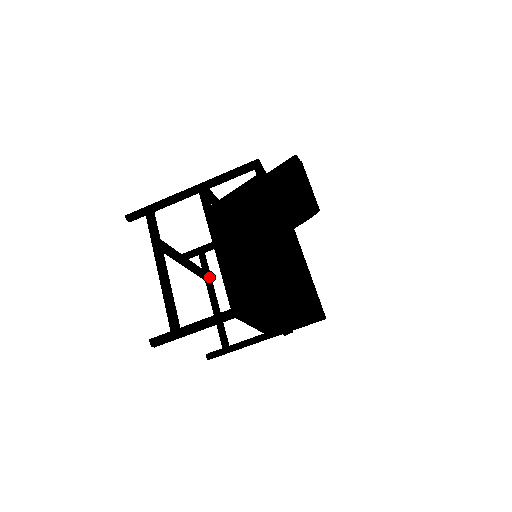
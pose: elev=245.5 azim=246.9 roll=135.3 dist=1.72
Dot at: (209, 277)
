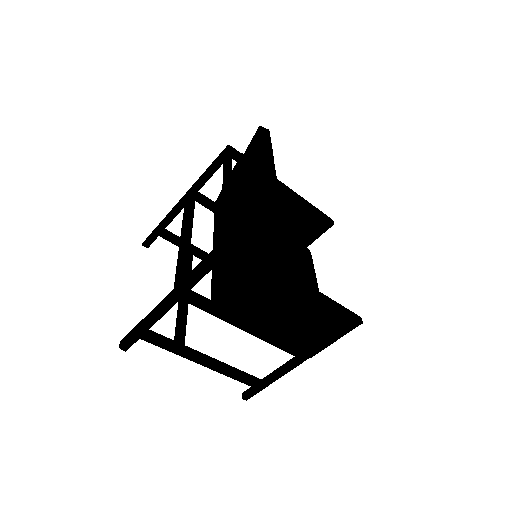
Dot at: (192, 250)
